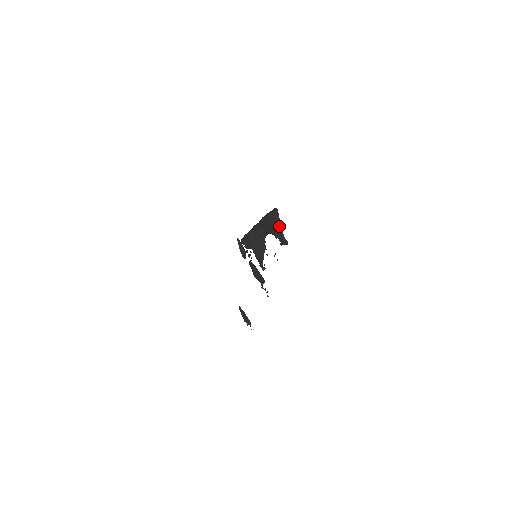
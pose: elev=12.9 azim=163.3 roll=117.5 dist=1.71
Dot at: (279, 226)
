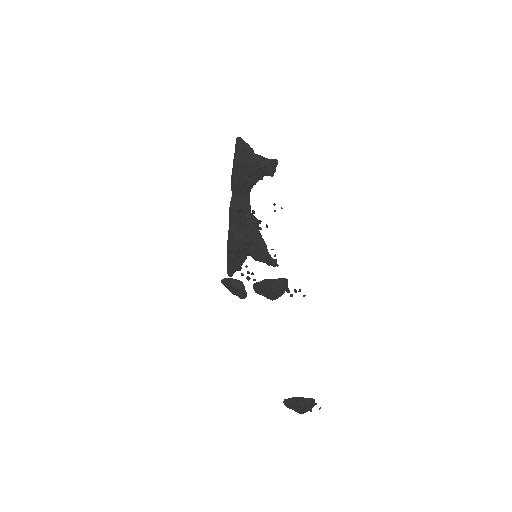
Dot at: (255, 154)
